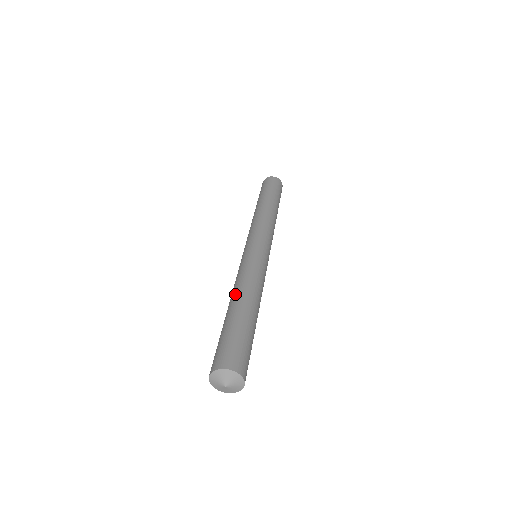
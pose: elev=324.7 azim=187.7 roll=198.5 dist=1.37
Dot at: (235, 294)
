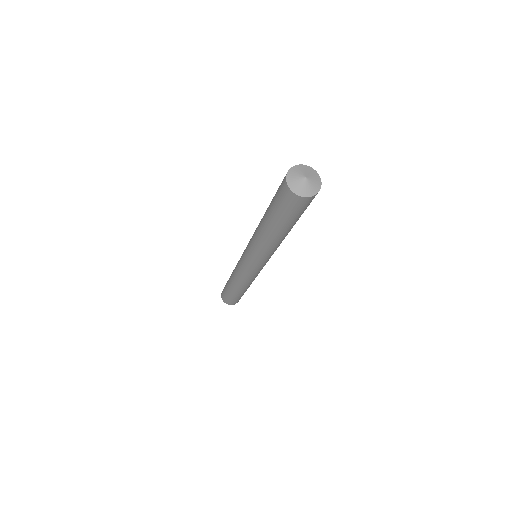
Dot at: occluded
